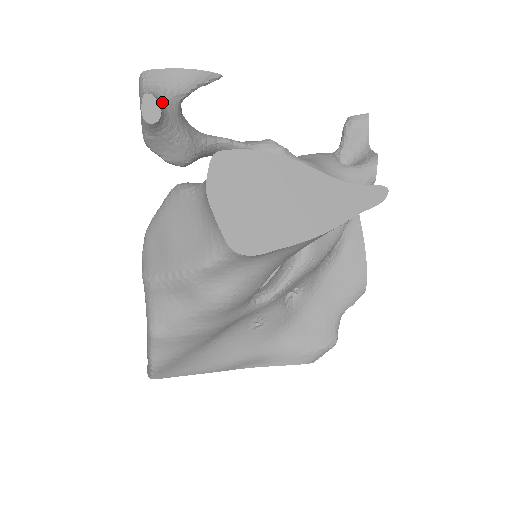
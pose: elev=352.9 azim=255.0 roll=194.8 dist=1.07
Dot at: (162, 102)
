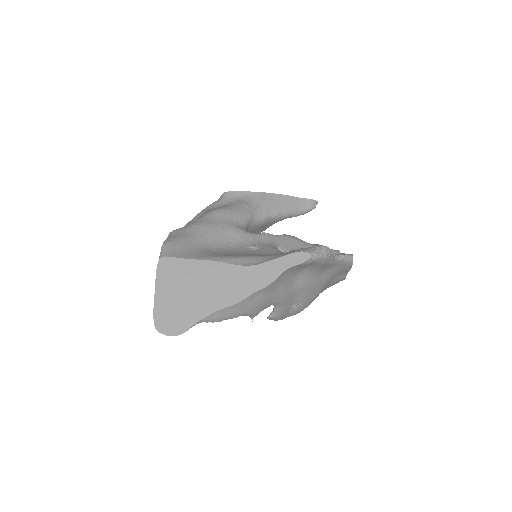
Dot at: occluded
